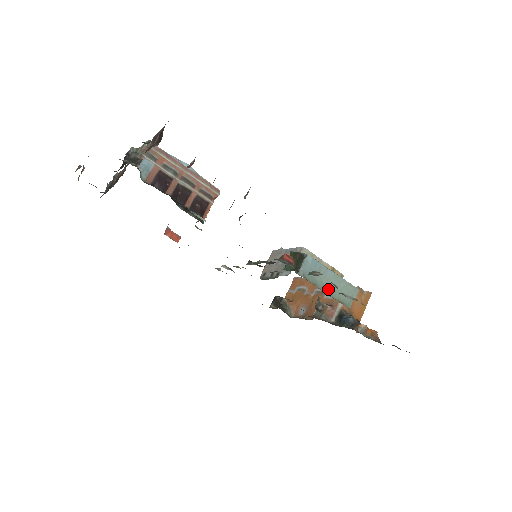
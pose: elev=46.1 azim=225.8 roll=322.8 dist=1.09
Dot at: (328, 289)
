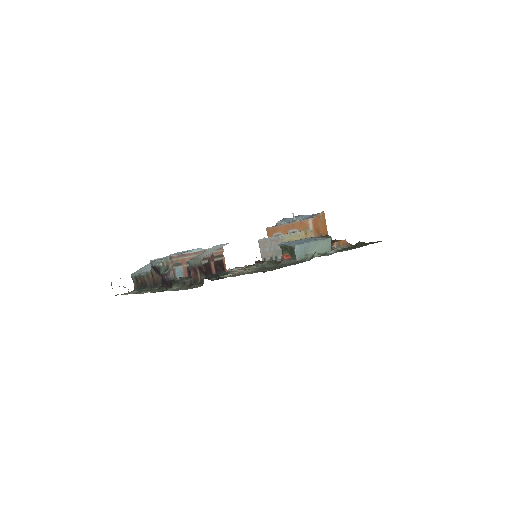
Dot at: (315, 253)
